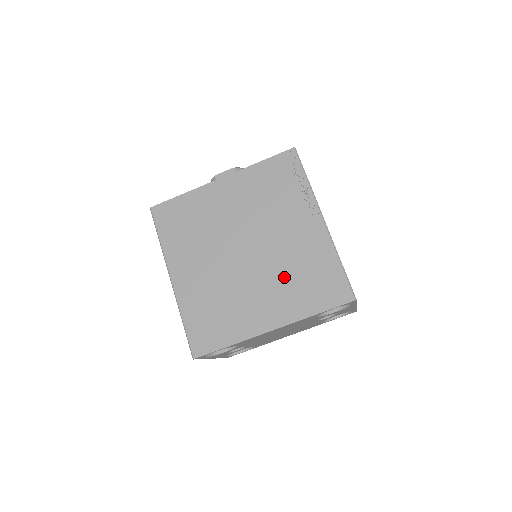
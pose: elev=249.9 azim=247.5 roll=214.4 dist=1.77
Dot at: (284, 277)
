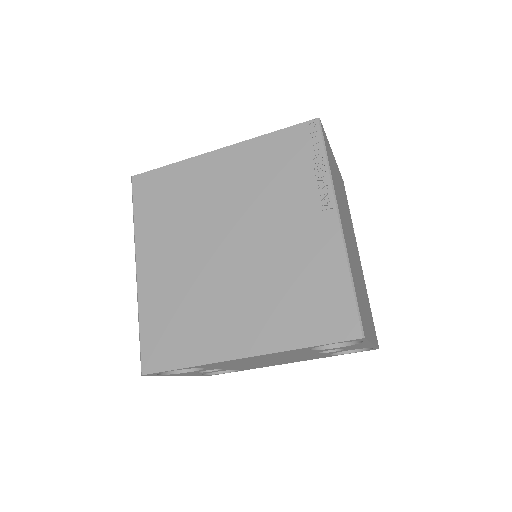
Dot at: (272, 289)
